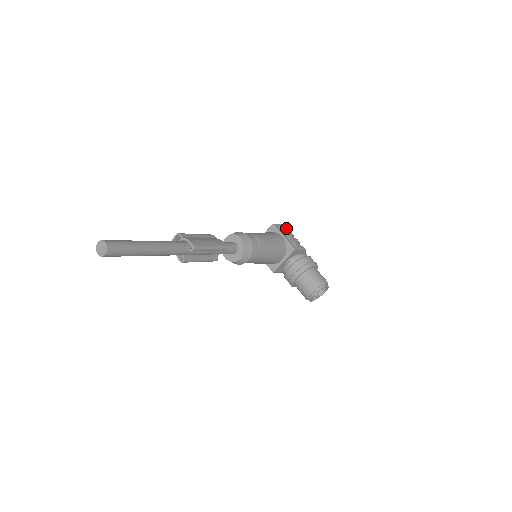
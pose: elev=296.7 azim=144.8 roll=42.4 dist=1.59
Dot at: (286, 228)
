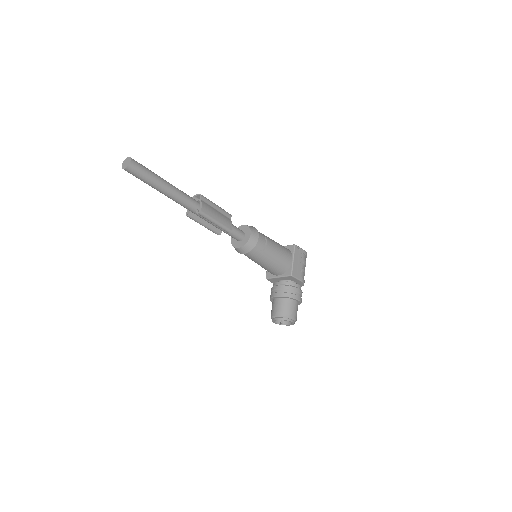
Dot at: (305, 256)
